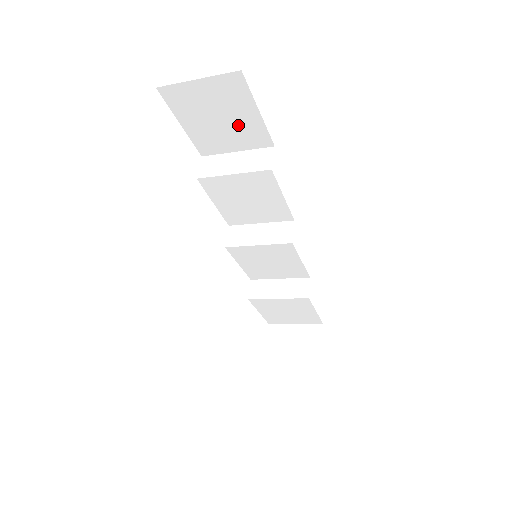
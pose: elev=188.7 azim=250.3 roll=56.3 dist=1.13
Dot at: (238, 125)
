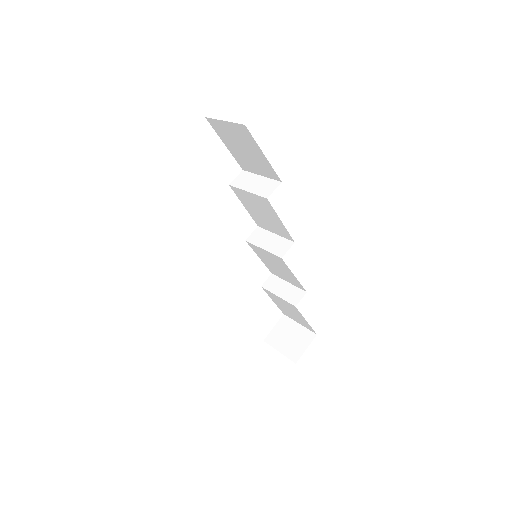
Dot at: (256, 158)
